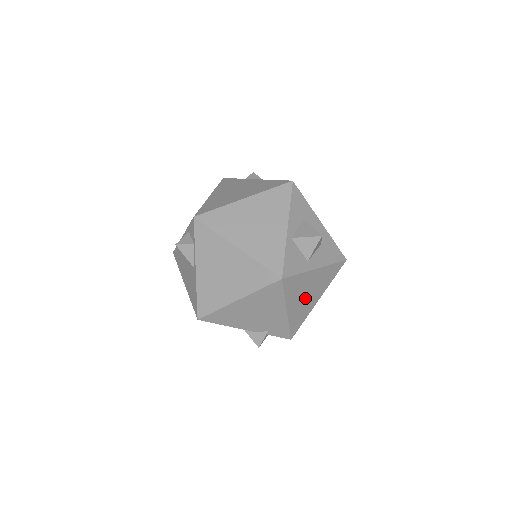
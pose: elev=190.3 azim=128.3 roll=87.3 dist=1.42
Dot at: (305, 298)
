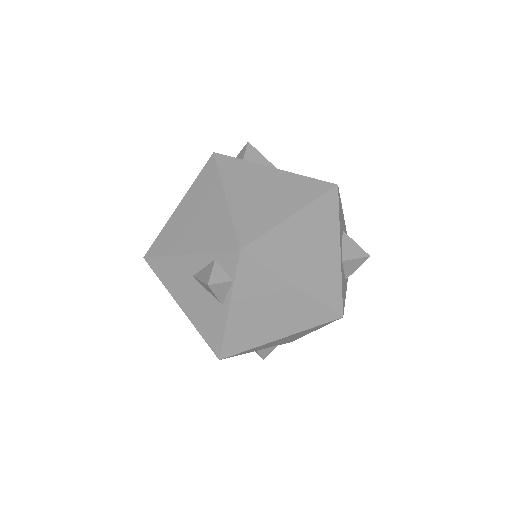
Dot at: occluded
